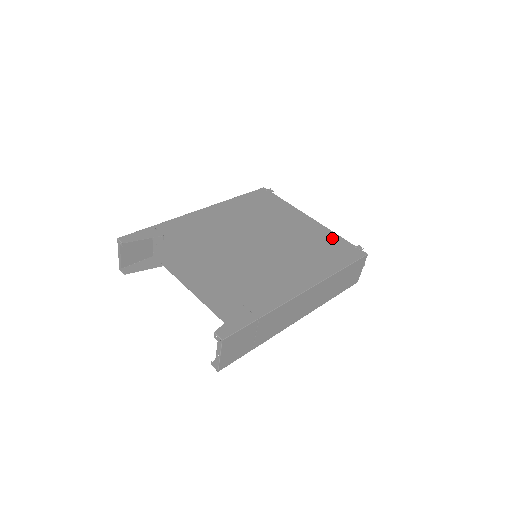
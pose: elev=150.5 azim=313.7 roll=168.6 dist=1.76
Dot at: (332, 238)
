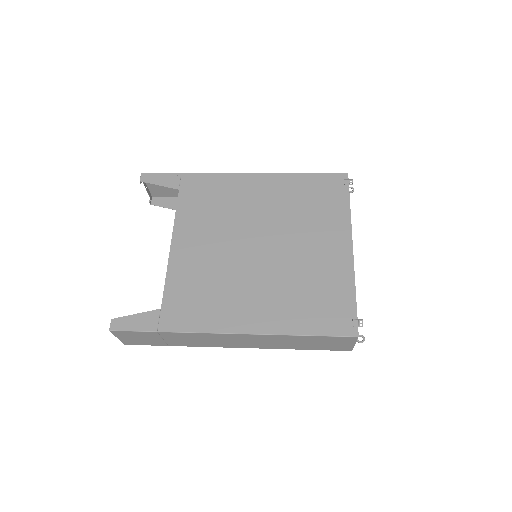
Dot at: (342, 289)
